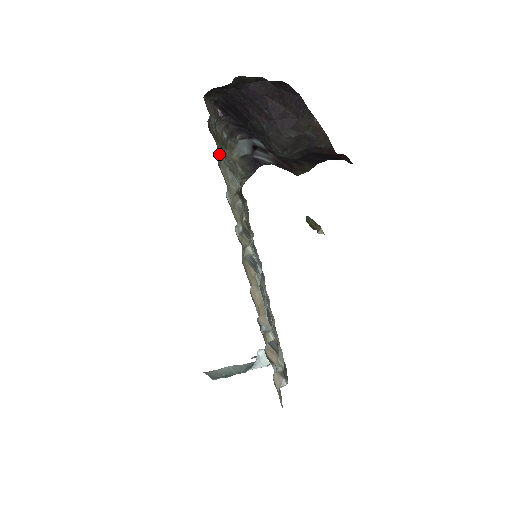
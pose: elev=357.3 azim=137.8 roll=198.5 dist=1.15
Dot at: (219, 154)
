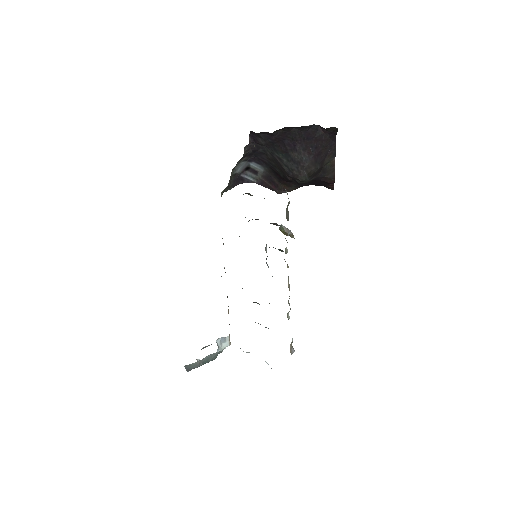
Dot at: occluded
